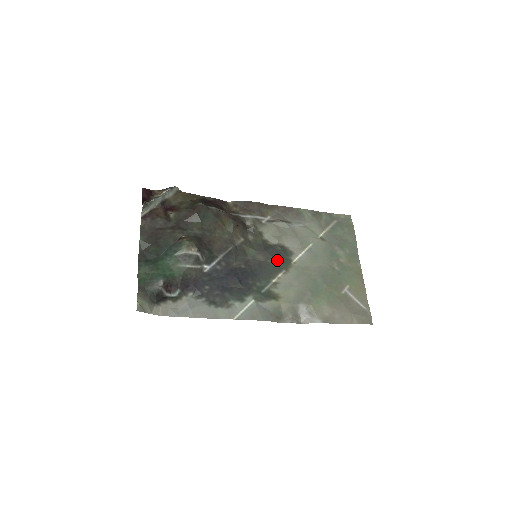
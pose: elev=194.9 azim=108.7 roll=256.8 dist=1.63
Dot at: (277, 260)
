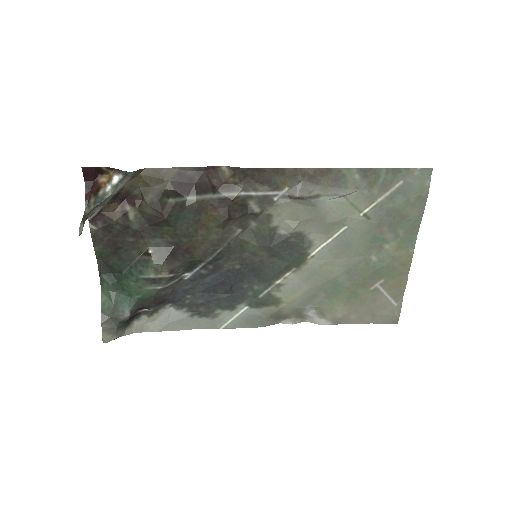
Dot at: (286, 257)
